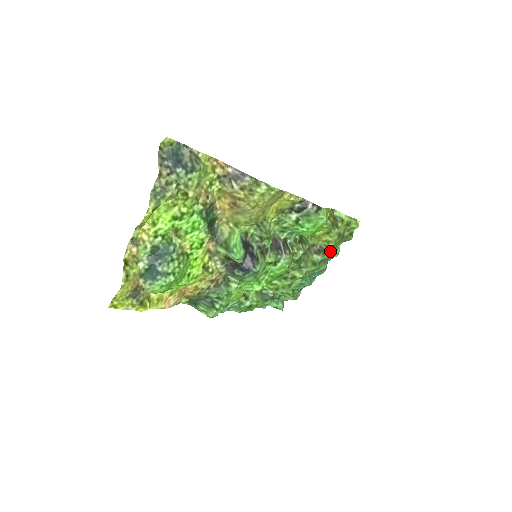
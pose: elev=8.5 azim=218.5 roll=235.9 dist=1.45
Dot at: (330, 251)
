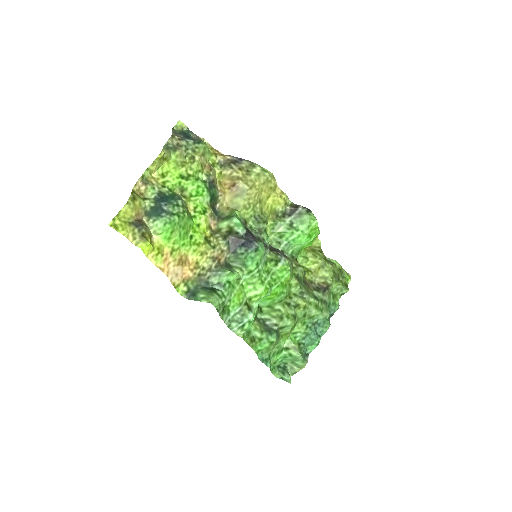
Dot at: (329, 298)
